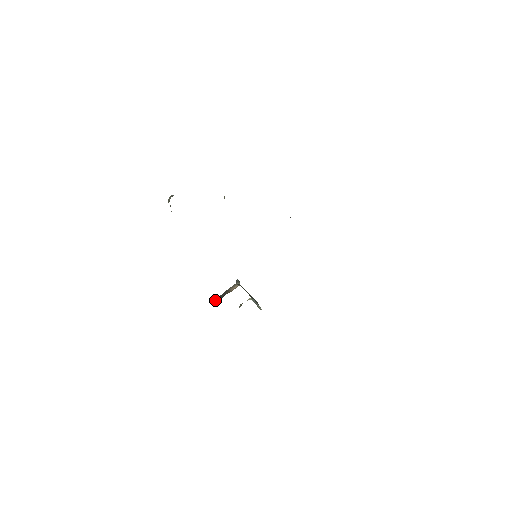
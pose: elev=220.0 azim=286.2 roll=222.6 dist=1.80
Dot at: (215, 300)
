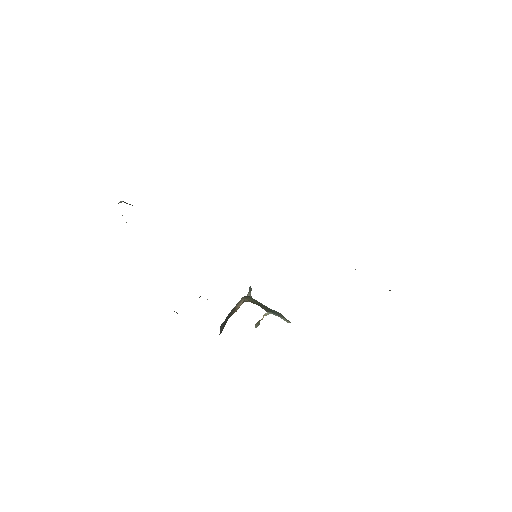
Dot at: (221, 324)
